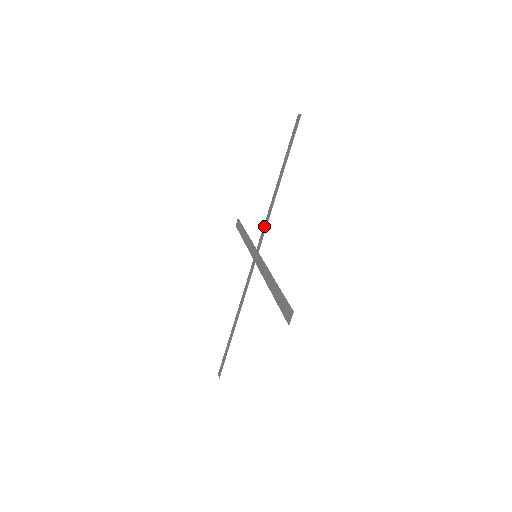
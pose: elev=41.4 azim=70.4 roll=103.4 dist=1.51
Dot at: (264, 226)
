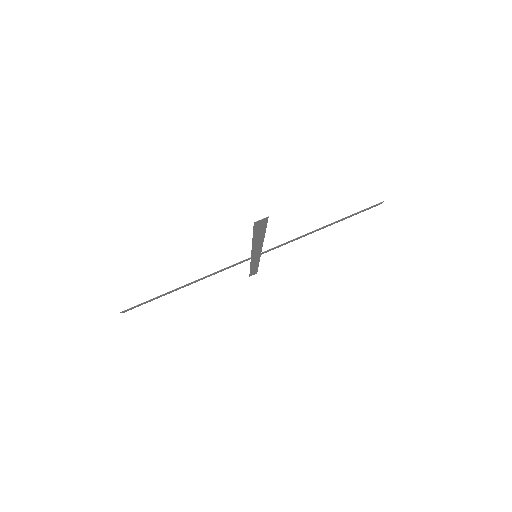
Dot at: (284, 244)
